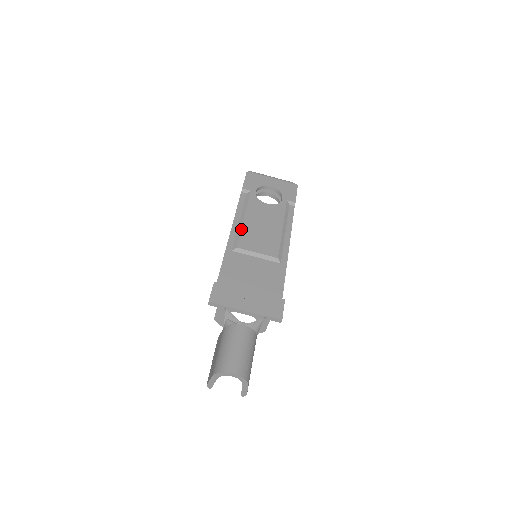
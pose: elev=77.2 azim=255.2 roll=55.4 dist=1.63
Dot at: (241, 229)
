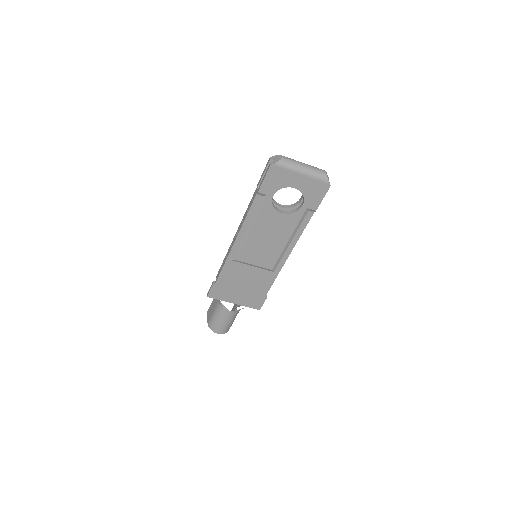
Dot at: (245, 243)
